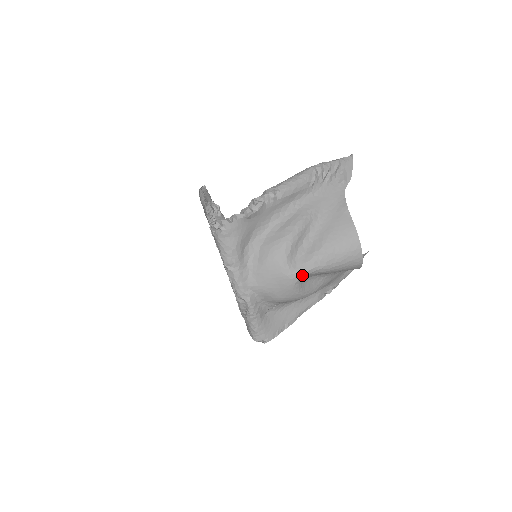
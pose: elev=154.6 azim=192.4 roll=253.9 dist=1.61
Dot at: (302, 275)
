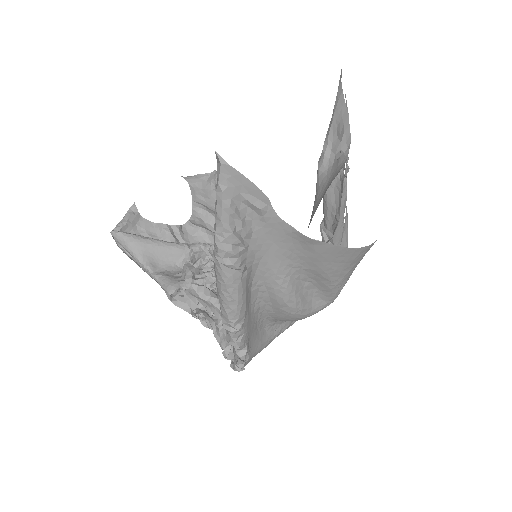
Dot at: (337, 296)
